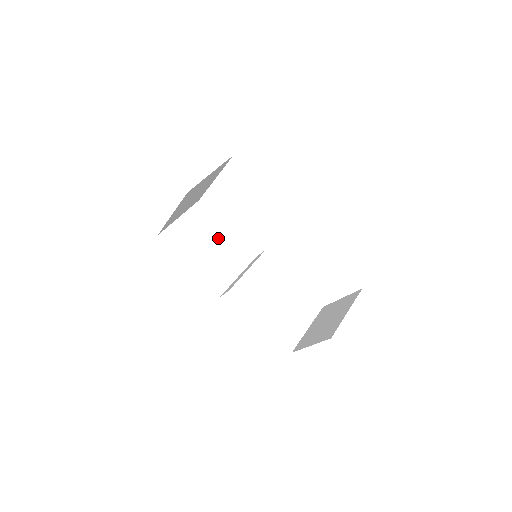
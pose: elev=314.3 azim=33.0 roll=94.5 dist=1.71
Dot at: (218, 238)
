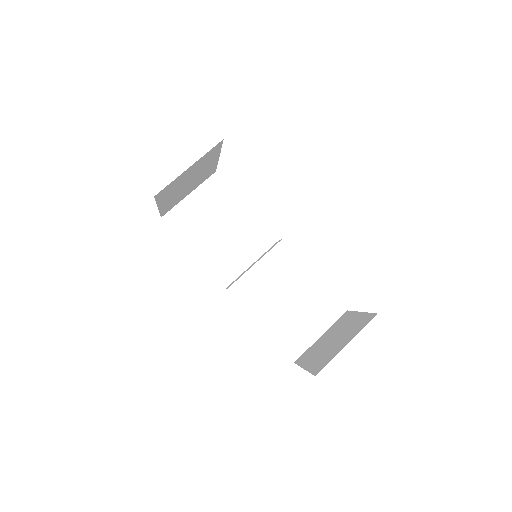
Dot at: (233, 218)
